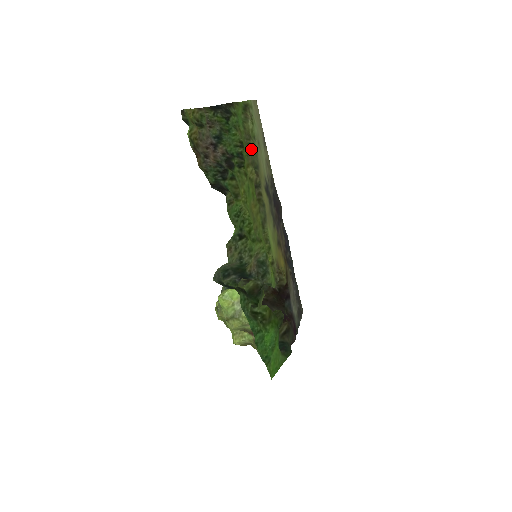
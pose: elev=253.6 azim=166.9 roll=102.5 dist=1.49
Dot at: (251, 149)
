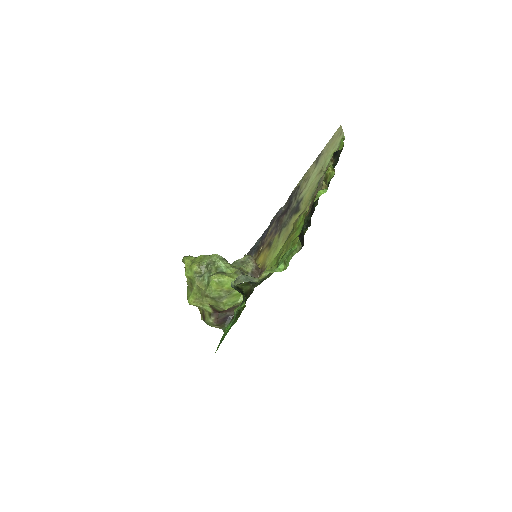
Dot at: occluded
